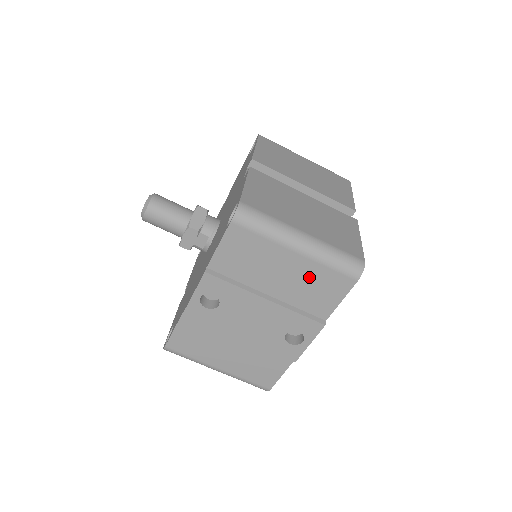
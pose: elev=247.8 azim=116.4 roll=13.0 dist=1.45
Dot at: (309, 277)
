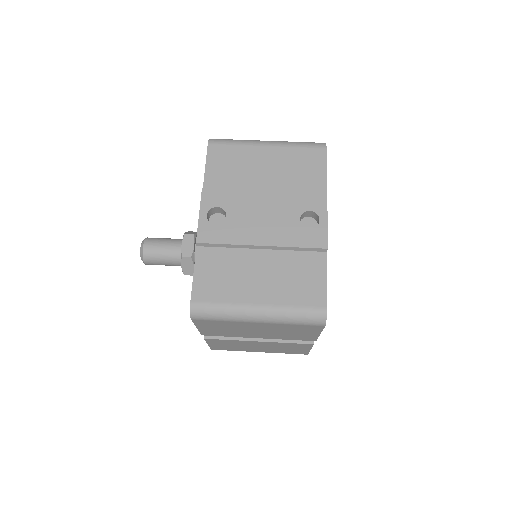
Dot at: (288, 161)
